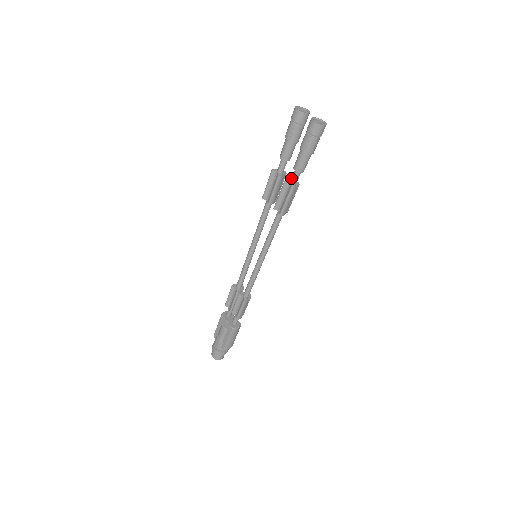
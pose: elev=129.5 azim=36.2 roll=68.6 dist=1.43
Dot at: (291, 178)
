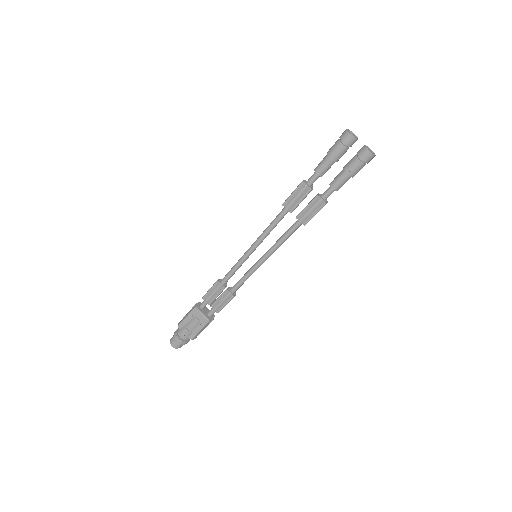
Dot at: (324, 194)
